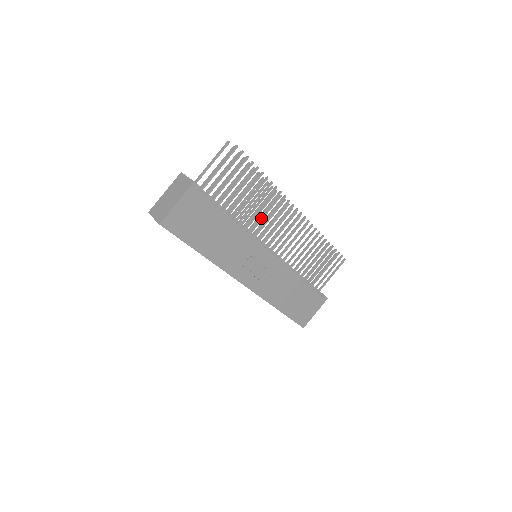
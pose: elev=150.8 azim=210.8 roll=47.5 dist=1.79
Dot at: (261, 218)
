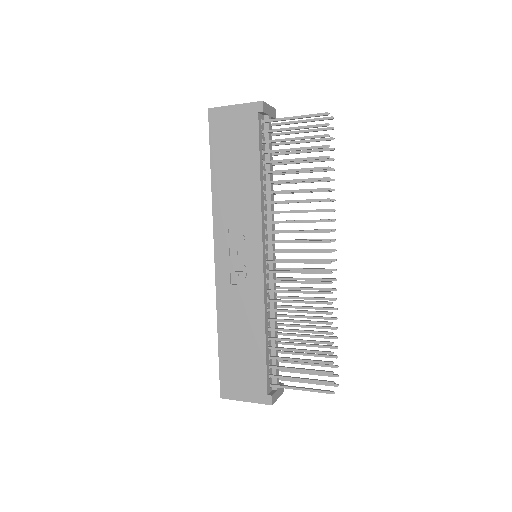
Dot at: occluded
